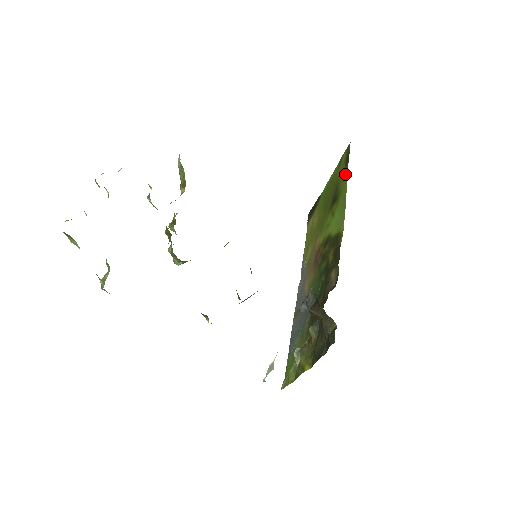
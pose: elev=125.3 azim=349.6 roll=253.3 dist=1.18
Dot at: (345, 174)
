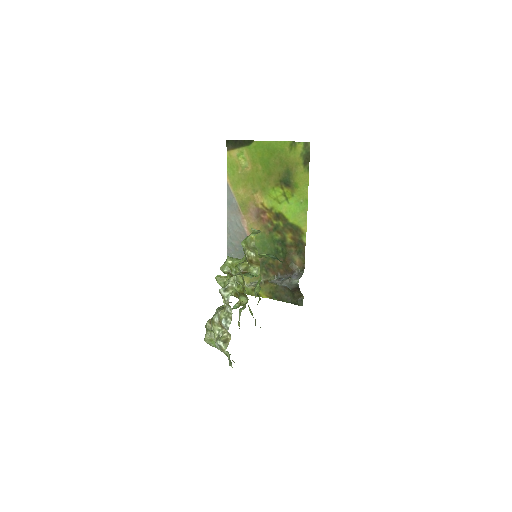
Dot at: (304, 174)
